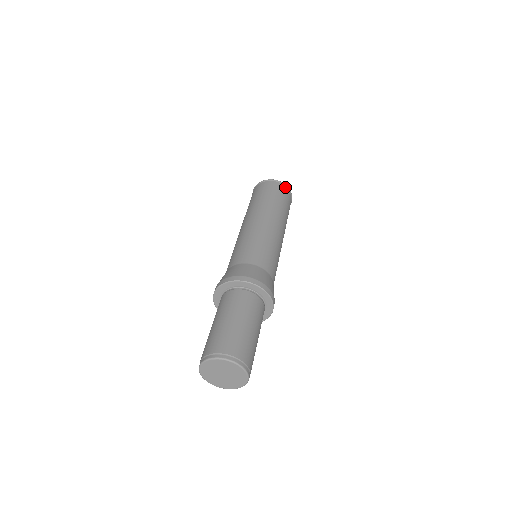
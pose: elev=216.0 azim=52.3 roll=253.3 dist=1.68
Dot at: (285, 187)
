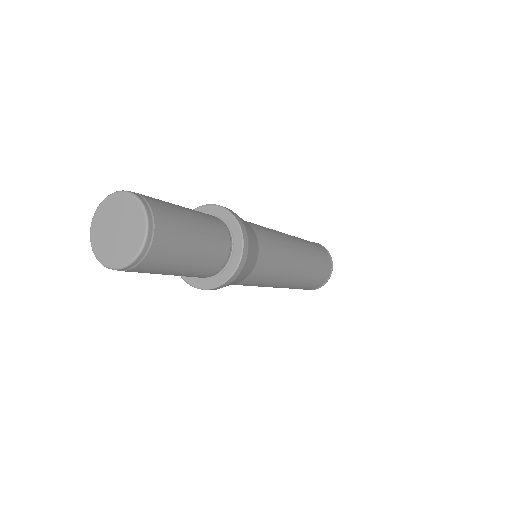
Dot at: (320, 245)
